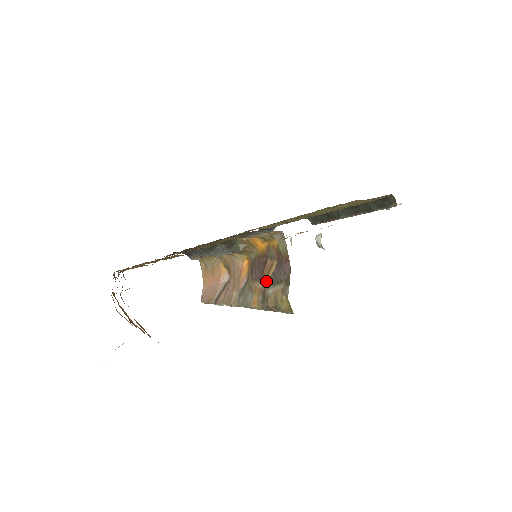
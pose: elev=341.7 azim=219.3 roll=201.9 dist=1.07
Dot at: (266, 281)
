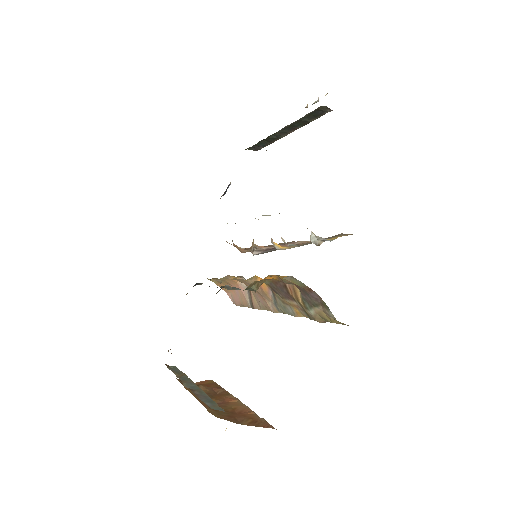
Dot at: (300, 304)
